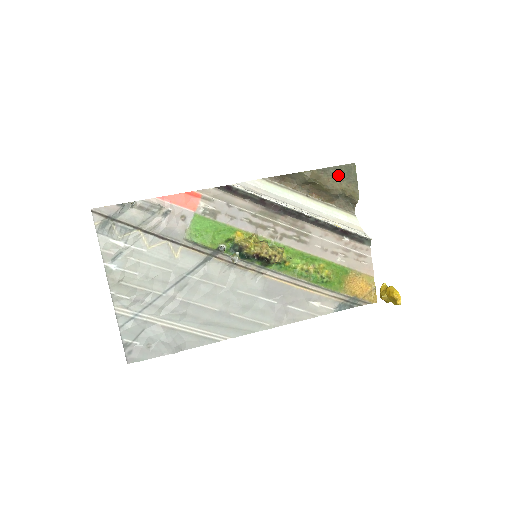
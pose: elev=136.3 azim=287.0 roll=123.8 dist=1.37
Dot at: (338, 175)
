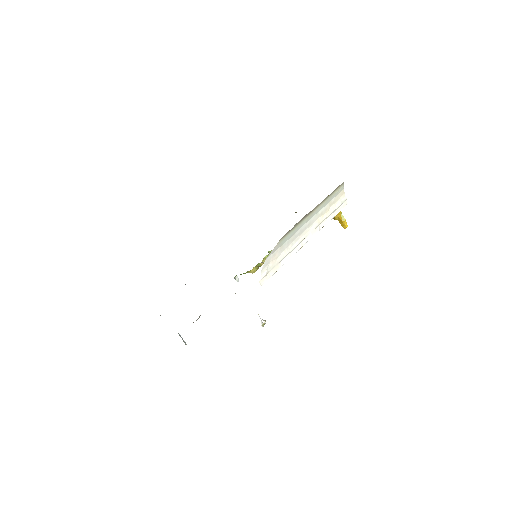
Dot at: occluded
